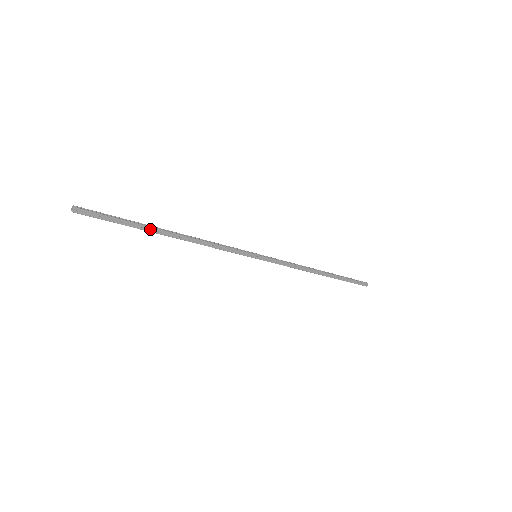
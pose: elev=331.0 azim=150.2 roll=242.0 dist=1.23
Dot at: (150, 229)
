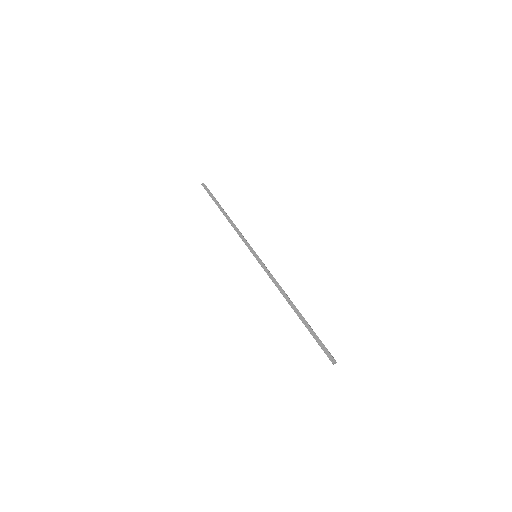
Dot at: (219, 206)
